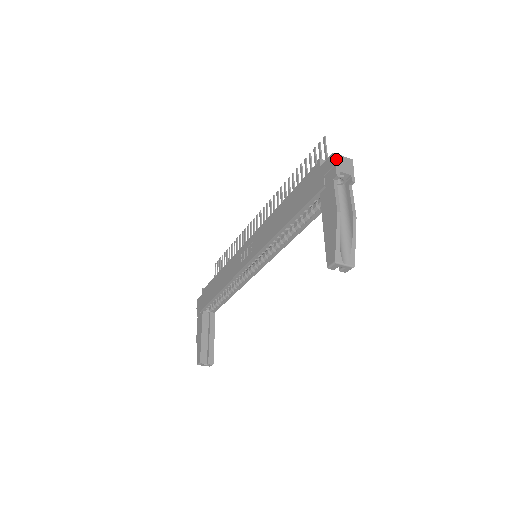
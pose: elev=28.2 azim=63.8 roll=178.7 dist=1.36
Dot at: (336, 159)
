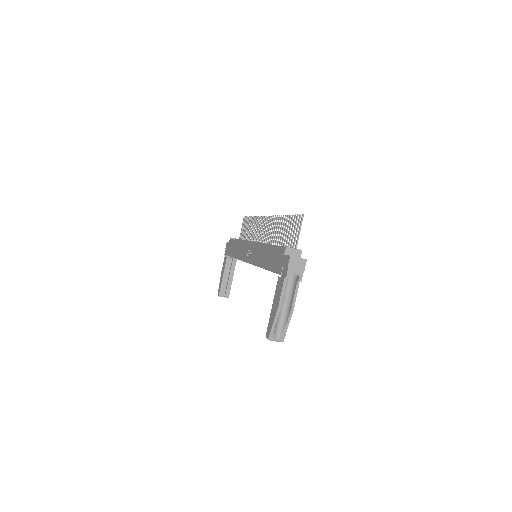
Dot at: (291, 262)
